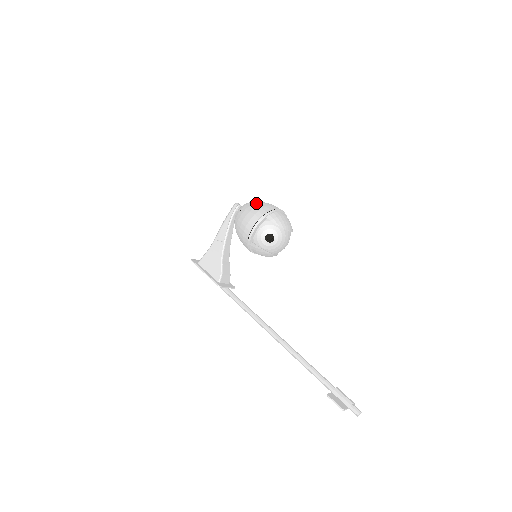
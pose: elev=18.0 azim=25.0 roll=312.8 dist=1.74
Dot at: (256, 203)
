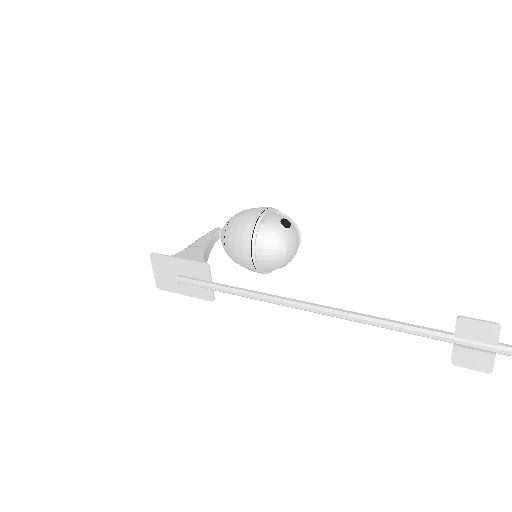
Dot at: occluded
